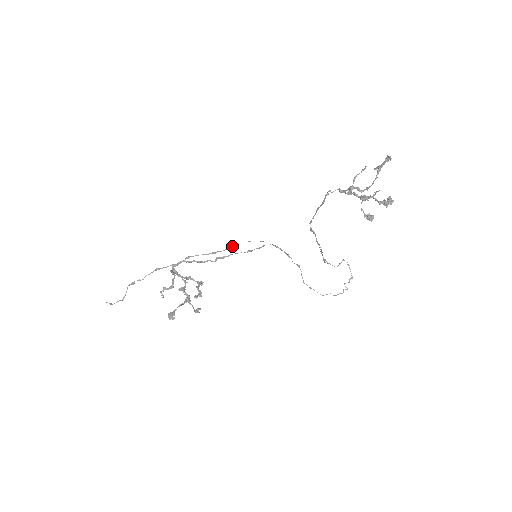
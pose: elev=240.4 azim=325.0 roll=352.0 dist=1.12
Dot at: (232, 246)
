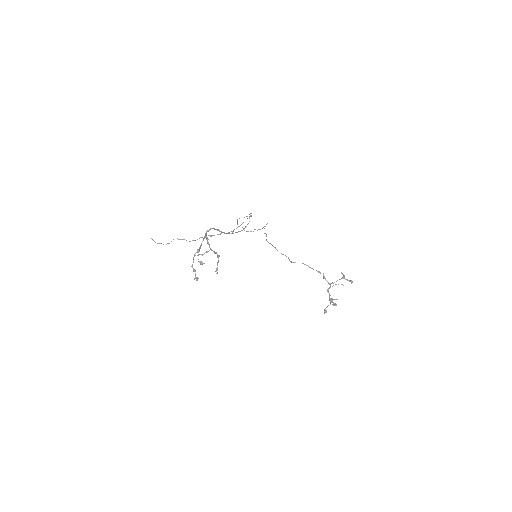
Dot at: occluded
